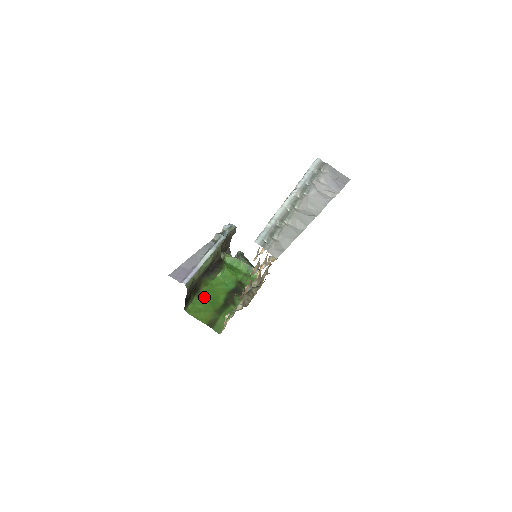
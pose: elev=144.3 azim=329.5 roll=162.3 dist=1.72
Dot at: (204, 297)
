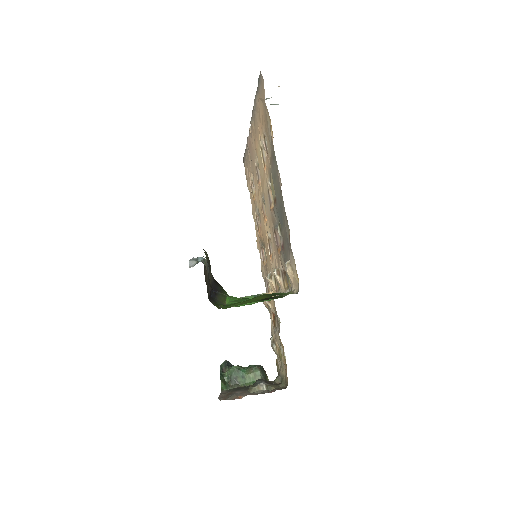
Dot at: occluded
